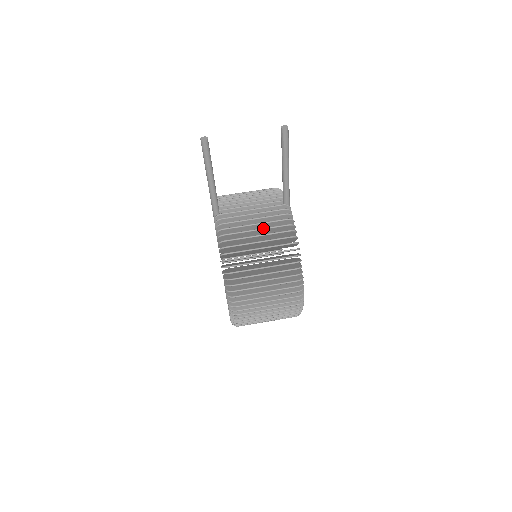
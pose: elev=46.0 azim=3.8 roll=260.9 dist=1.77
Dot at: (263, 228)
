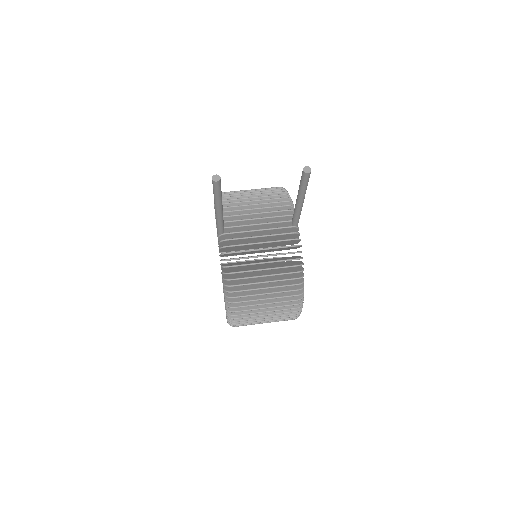
Dot at: (269, 255)
